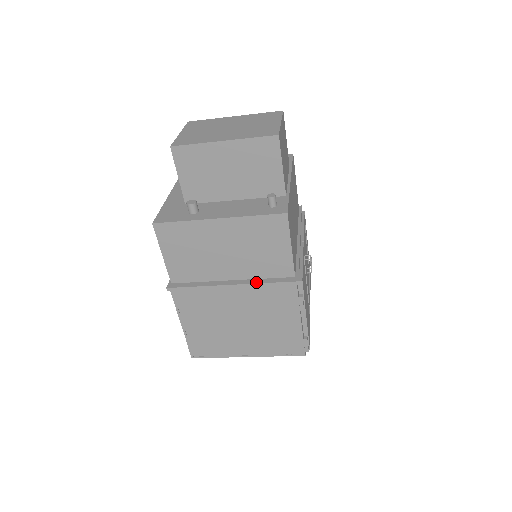
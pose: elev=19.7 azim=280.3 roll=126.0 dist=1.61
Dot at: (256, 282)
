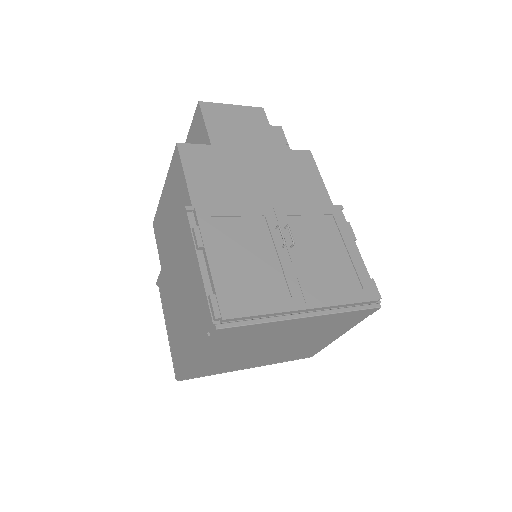
Dot at: occluded
